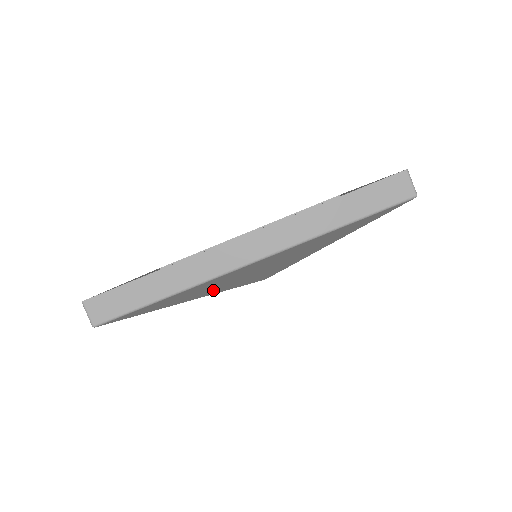
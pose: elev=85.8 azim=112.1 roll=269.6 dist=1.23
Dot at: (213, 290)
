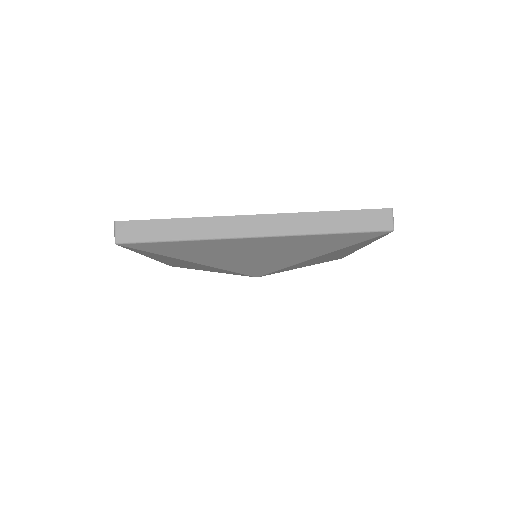
Dot at: (214, 259)
